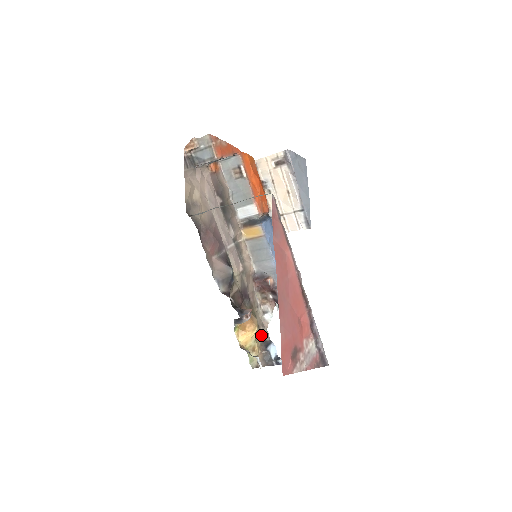
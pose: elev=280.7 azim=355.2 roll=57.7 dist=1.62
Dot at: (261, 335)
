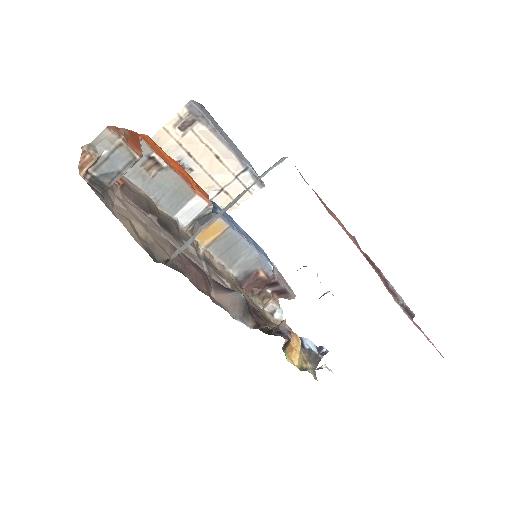
Dot at: occluded
